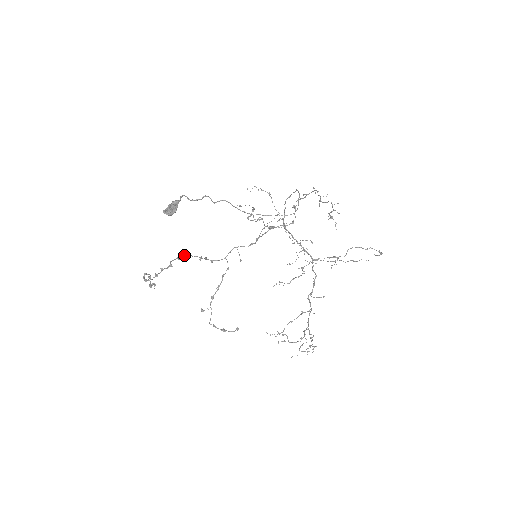
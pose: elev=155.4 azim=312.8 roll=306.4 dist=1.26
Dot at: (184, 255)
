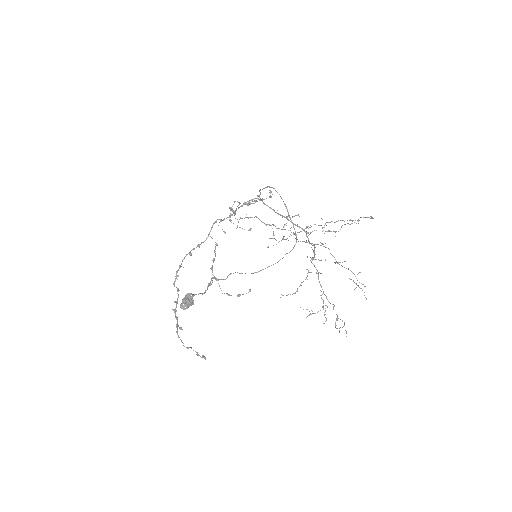
Dot at: (179, 267)
